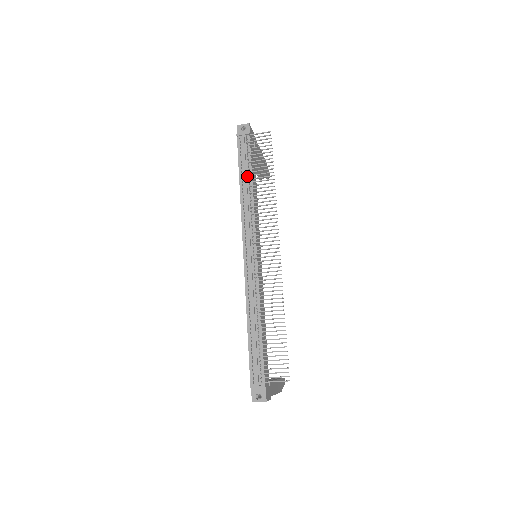
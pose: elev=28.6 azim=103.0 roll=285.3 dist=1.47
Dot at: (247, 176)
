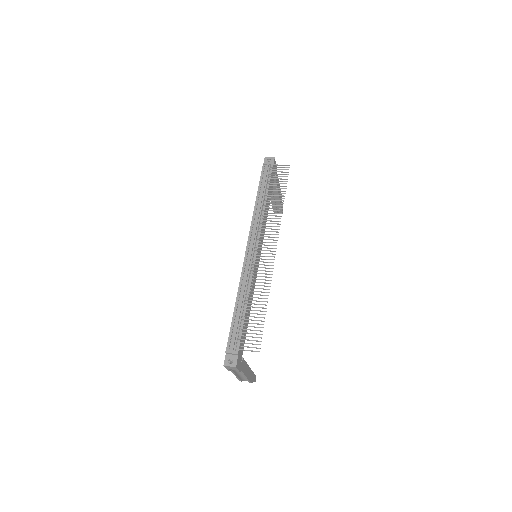
Dot at: (264, 193)
